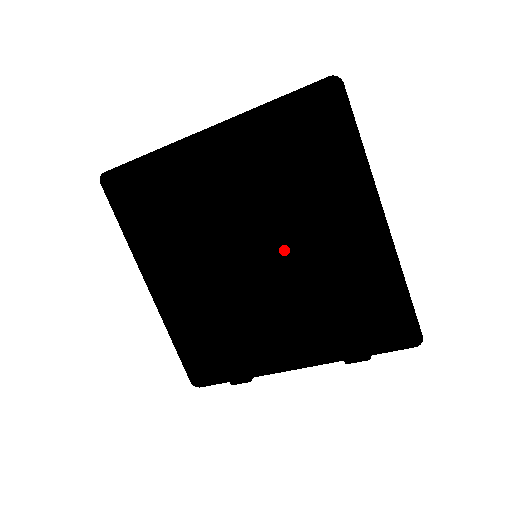
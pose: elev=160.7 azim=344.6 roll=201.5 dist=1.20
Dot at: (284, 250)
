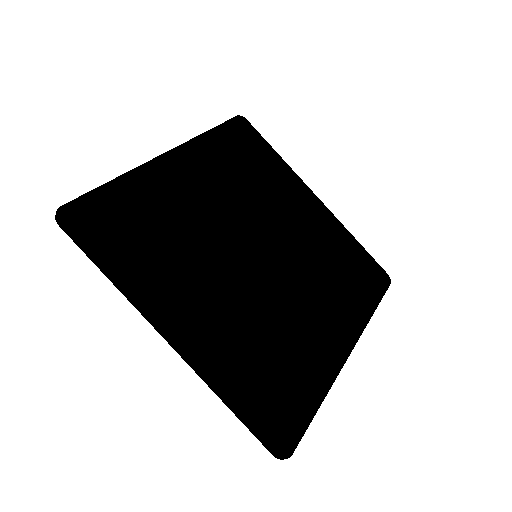
Dot at: (278, 279)
